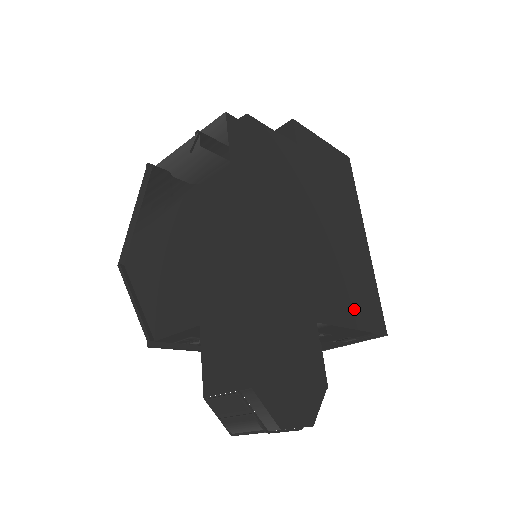
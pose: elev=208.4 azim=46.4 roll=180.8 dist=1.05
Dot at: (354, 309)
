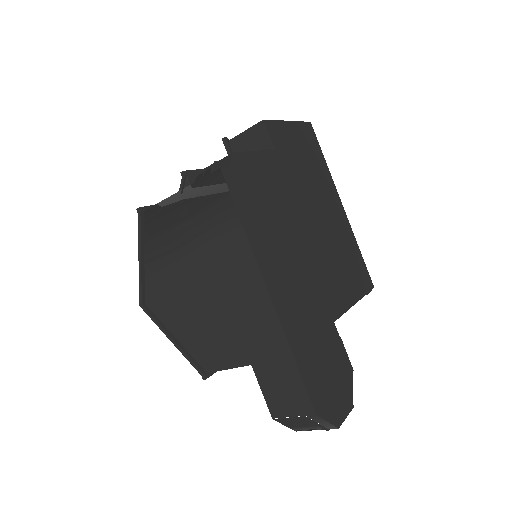
Dot at: (351, 285)
